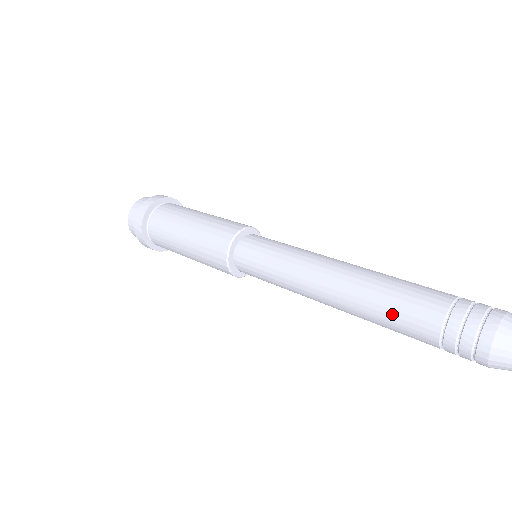
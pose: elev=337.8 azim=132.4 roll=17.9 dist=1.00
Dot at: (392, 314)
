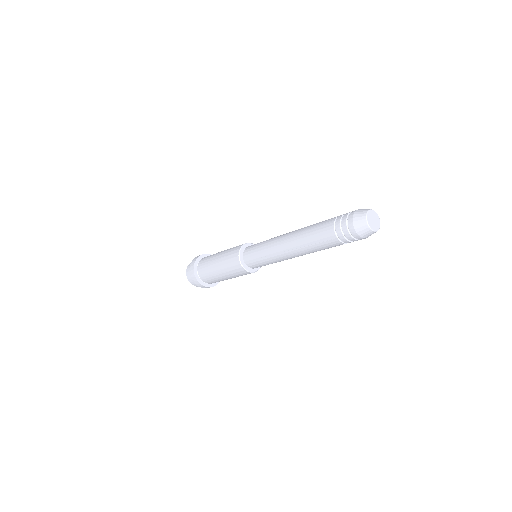
Dot at: (317, 223)
